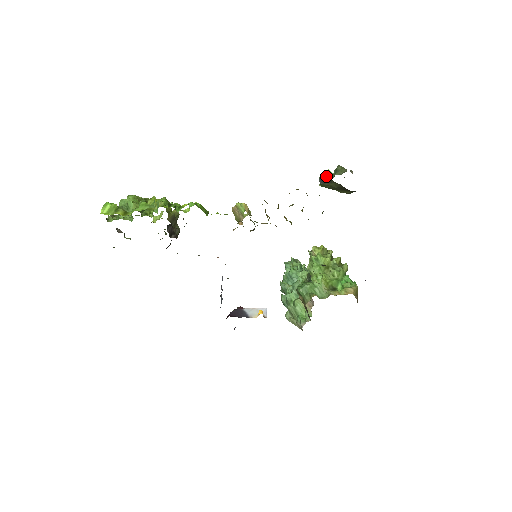
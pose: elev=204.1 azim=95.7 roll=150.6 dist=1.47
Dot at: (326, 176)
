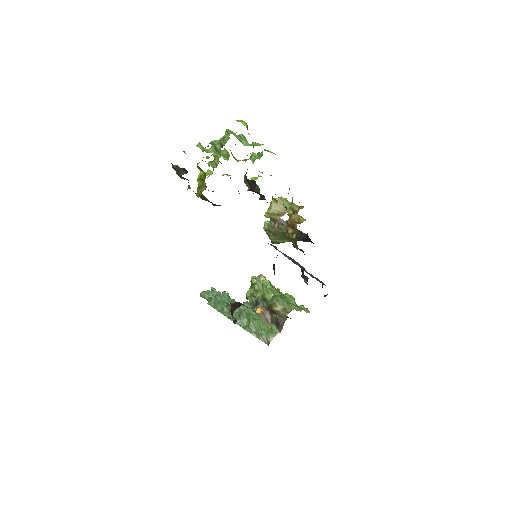
Dot at: occluded
